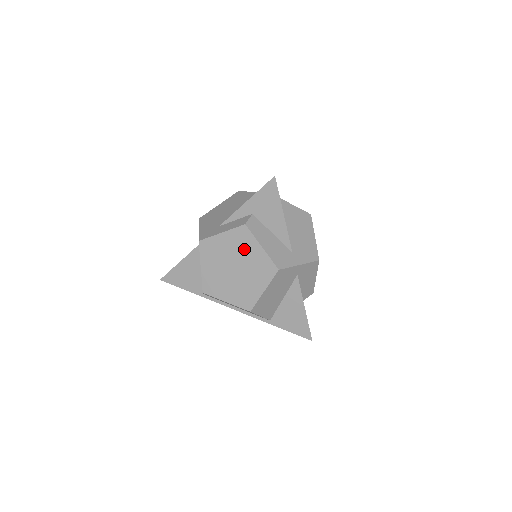
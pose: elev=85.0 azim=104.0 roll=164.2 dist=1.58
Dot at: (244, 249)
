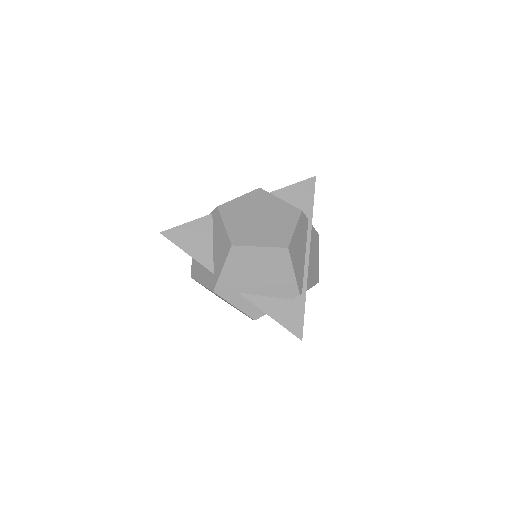
Dot at: occluded
